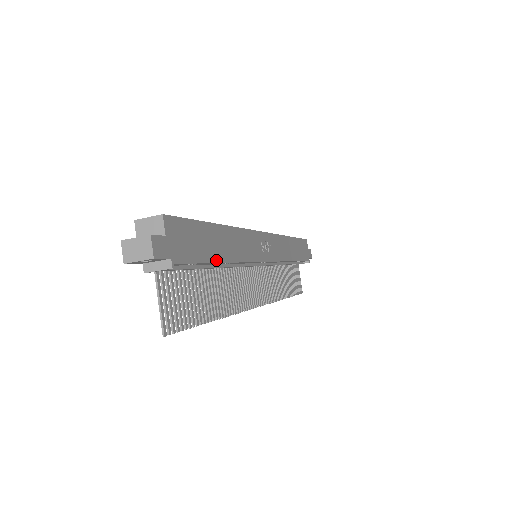
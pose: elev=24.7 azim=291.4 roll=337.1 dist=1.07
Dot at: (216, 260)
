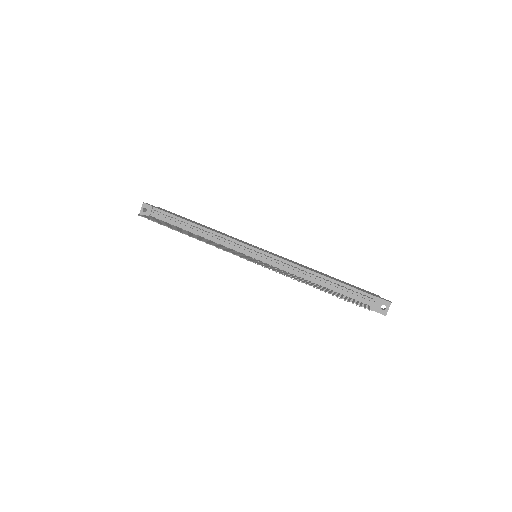
Dot at: (187, 221)
